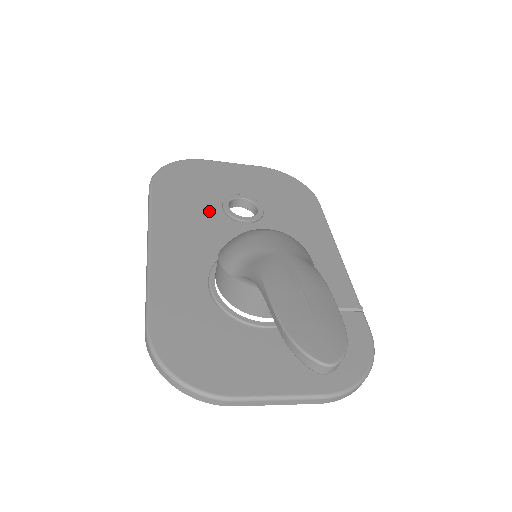
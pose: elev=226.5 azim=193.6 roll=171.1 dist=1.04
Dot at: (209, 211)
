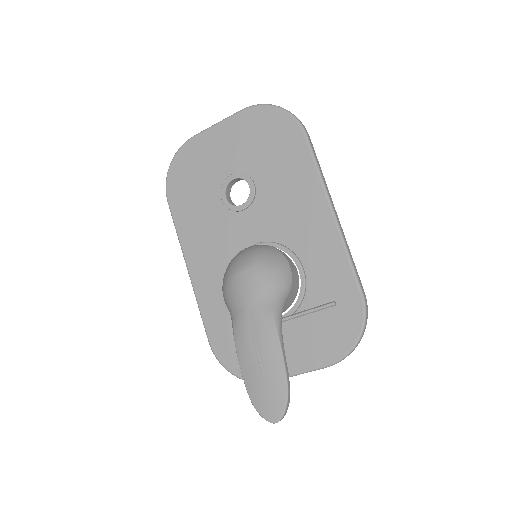
Dot at: (214, 211)
